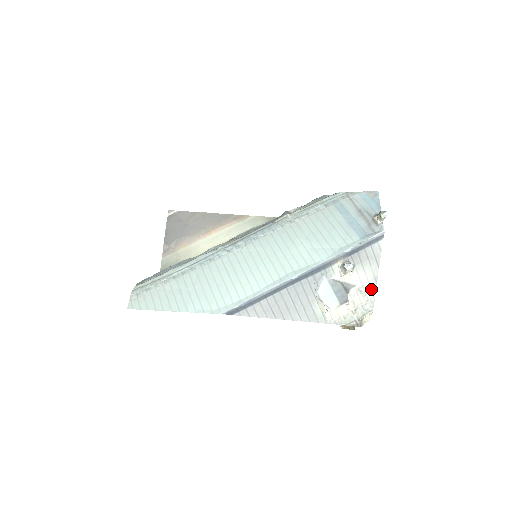
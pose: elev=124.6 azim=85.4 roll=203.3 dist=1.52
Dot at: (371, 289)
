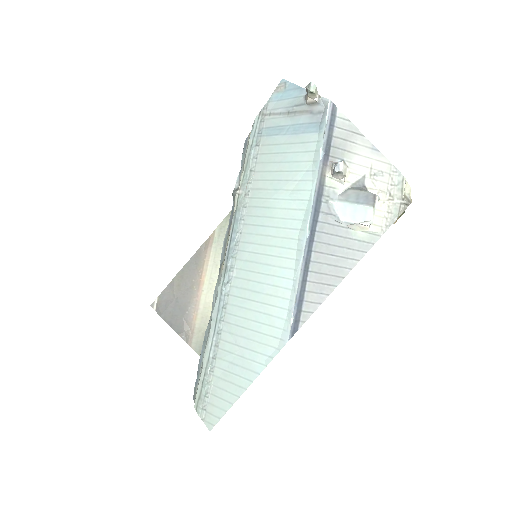
Dot at: (380, 162)
